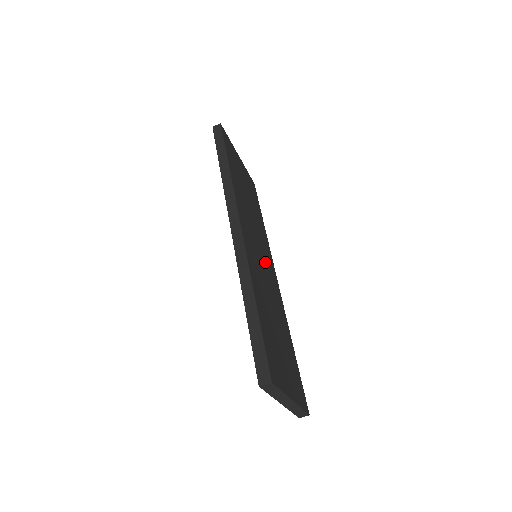
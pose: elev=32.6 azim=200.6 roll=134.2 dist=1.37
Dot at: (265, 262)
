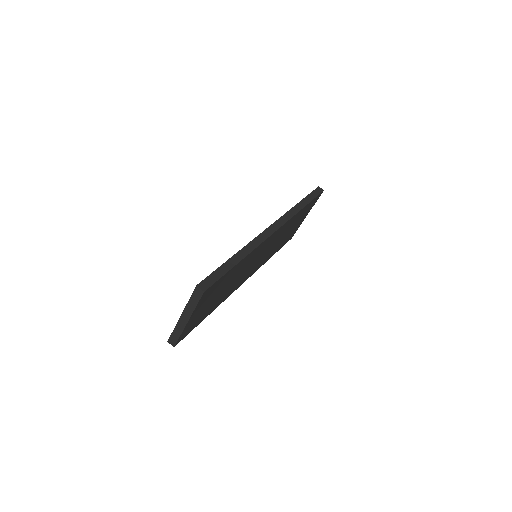
Dot at: (254, 265)
